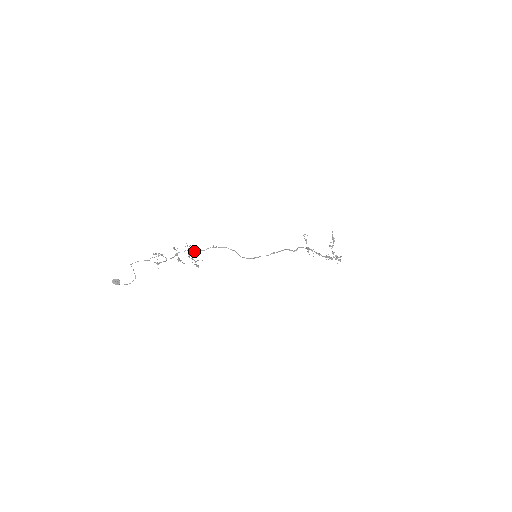
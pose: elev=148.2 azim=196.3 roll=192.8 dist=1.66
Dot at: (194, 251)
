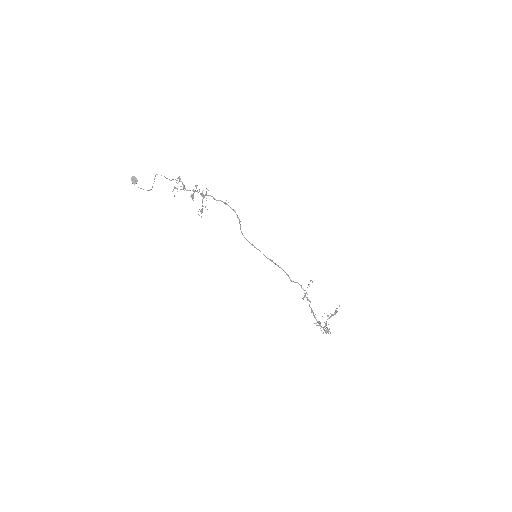
Dot at: (209, 195)
